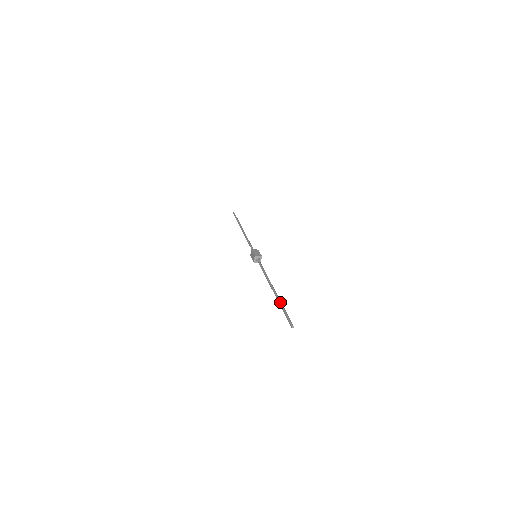
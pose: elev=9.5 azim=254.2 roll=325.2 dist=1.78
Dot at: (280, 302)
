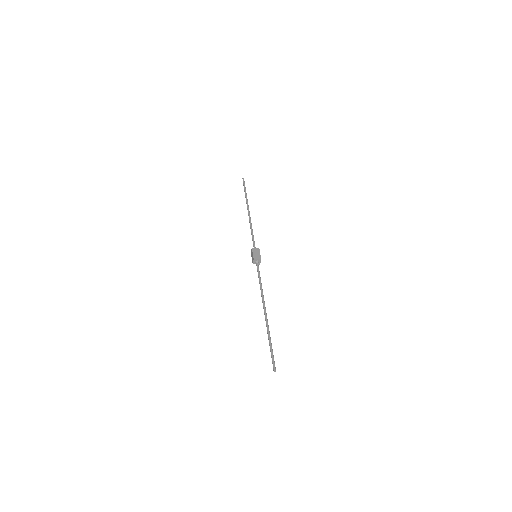
Dot at: (268, 334)
